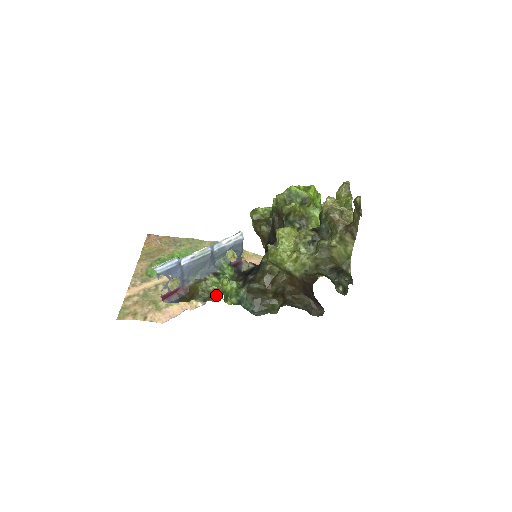
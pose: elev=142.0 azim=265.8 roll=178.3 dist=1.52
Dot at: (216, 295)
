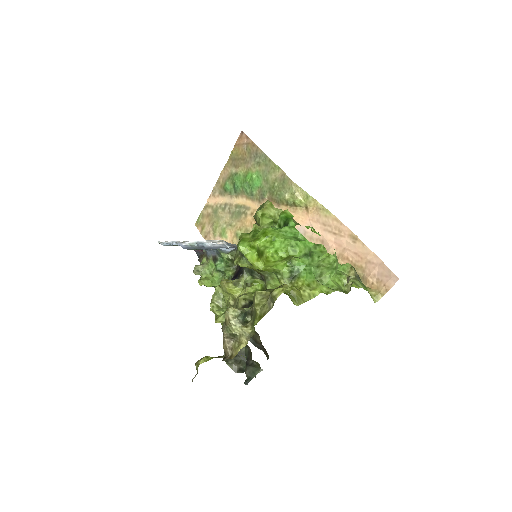
Dot at: occluded
